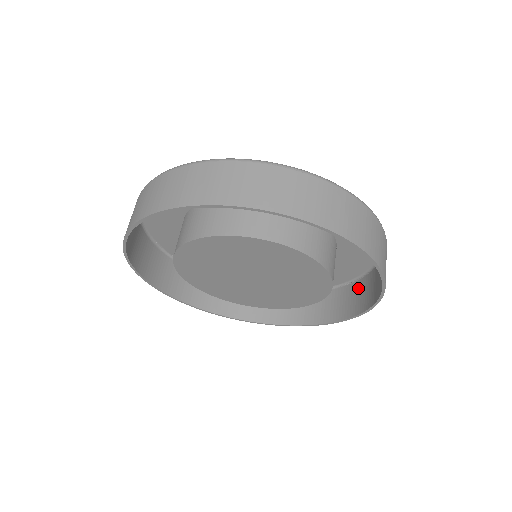
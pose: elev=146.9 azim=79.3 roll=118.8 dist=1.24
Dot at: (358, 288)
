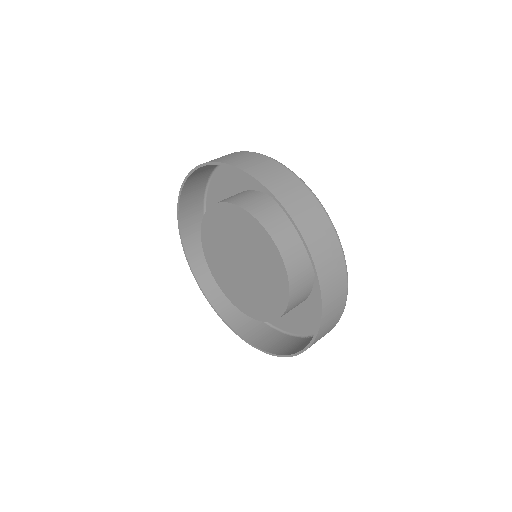
Dot at: (310, 340)
